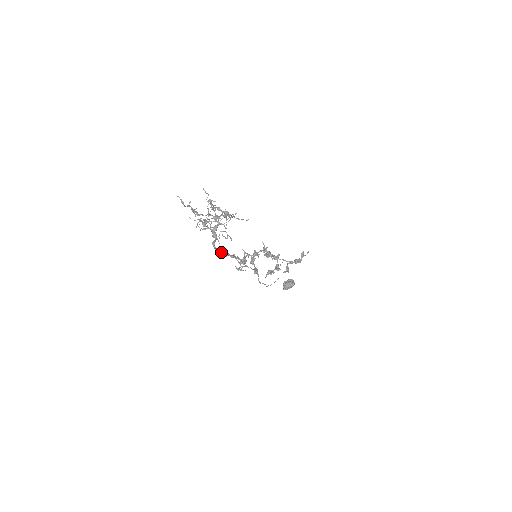
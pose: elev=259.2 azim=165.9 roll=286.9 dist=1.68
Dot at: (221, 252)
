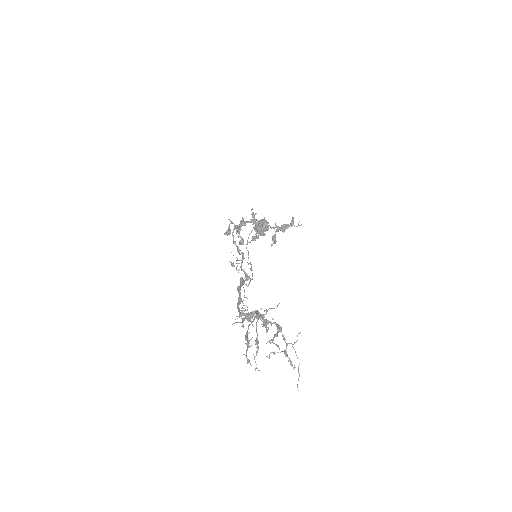
Dot at: (240, 303)
